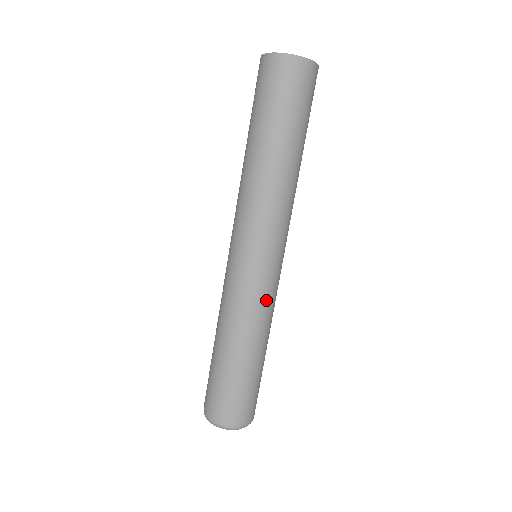
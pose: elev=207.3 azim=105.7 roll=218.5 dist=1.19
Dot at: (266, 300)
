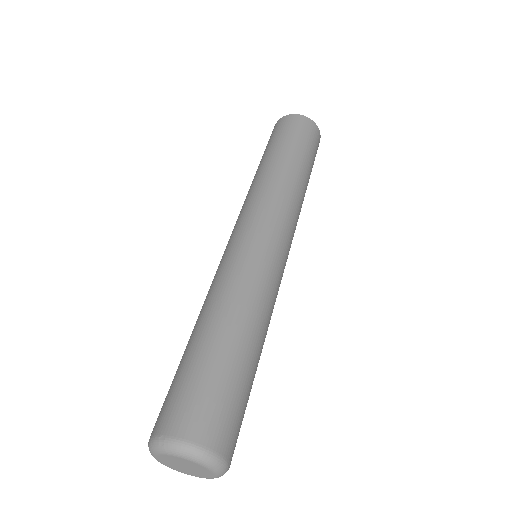
Dot at: (276, 295)
